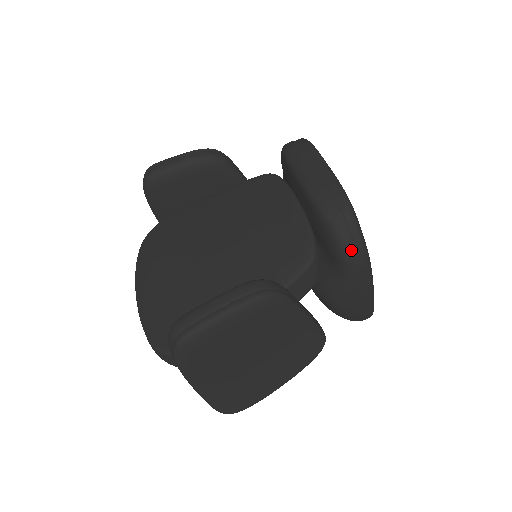
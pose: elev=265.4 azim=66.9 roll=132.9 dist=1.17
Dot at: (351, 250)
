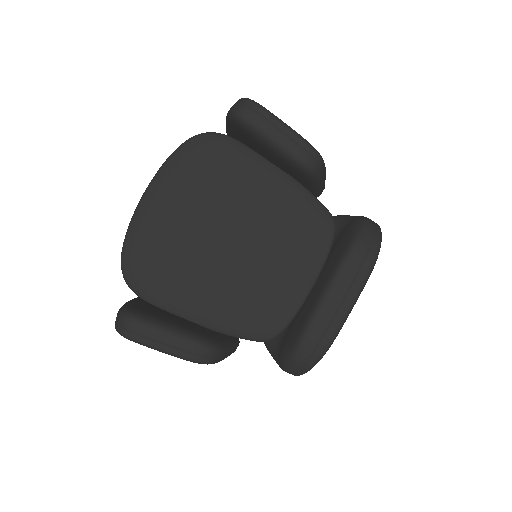
Dot at: (289, 371)
